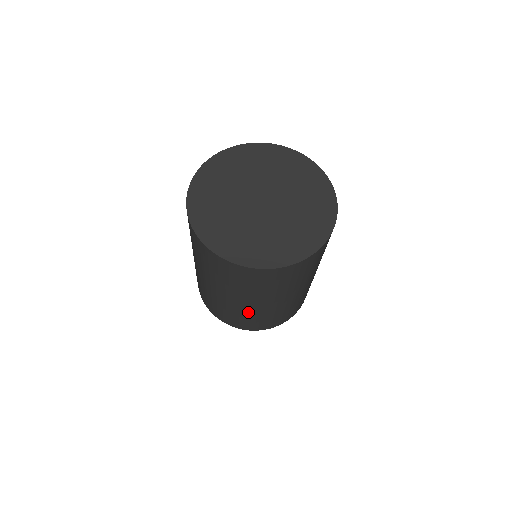
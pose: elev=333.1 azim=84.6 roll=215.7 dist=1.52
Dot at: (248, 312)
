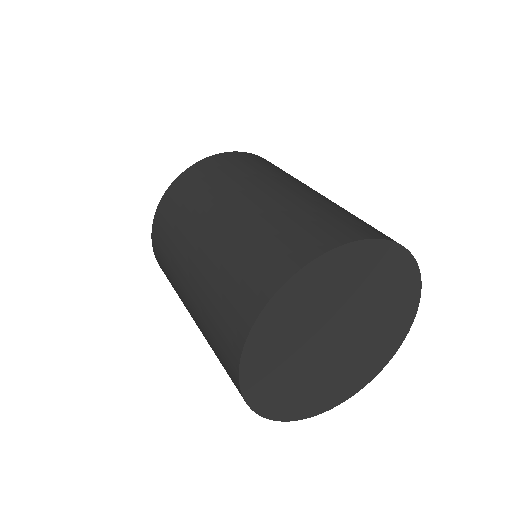
Dot at: occluded
